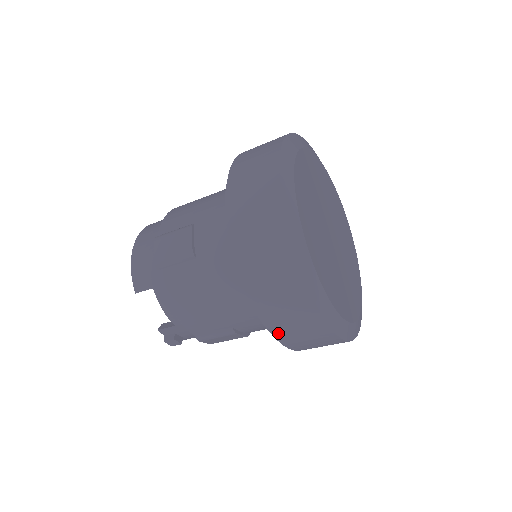
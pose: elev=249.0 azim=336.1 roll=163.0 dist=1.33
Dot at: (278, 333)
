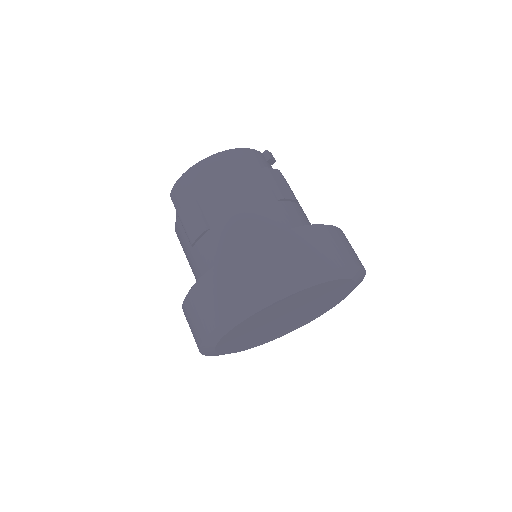
Dot at: occluded
